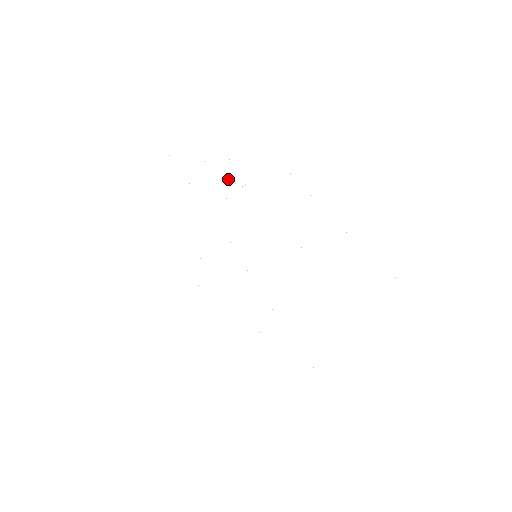
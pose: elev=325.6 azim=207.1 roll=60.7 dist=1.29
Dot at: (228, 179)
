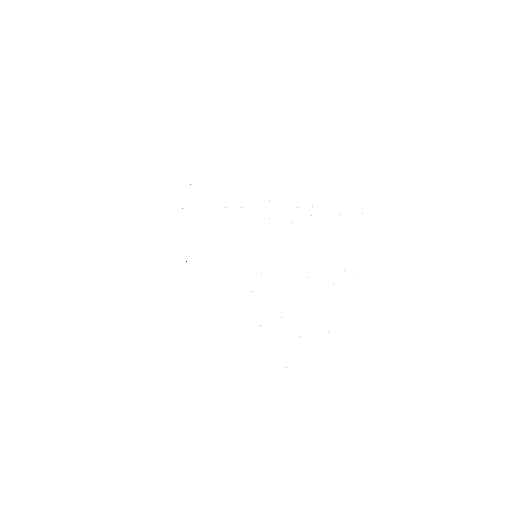
Dot at: occluded
